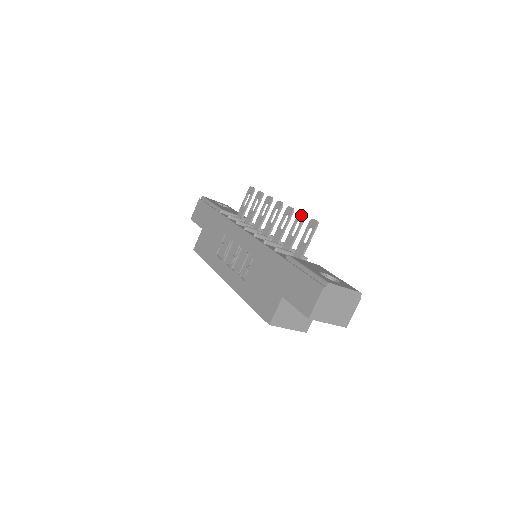
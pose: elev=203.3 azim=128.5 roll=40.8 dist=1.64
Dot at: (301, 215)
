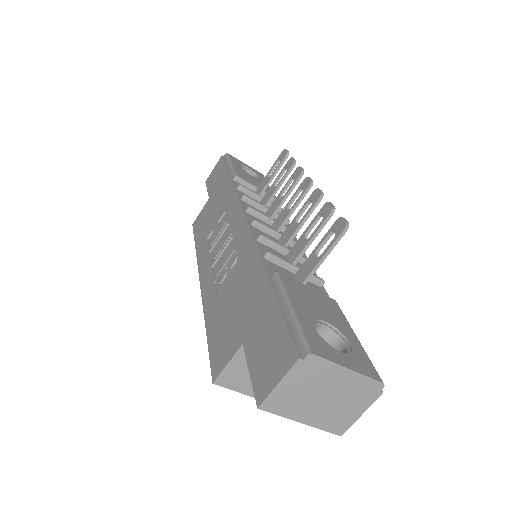
Dot at: (328, 207)
